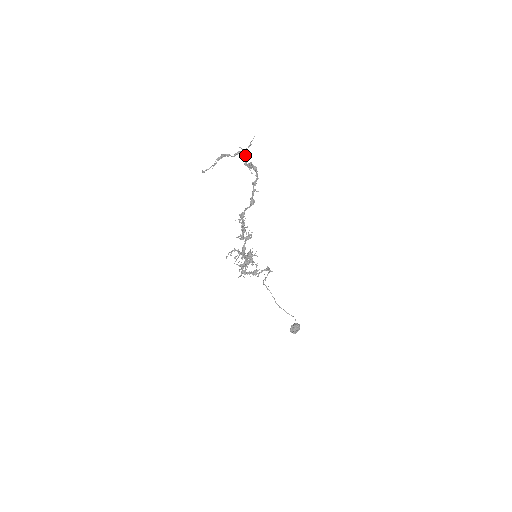
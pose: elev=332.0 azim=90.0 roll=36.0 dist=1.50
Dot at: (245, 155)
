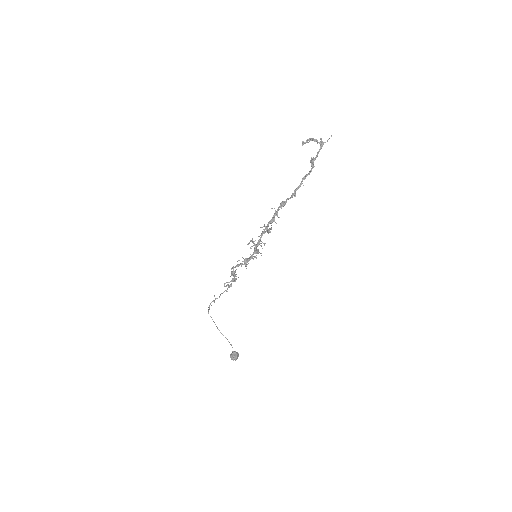
Dot at: (321, 147)
